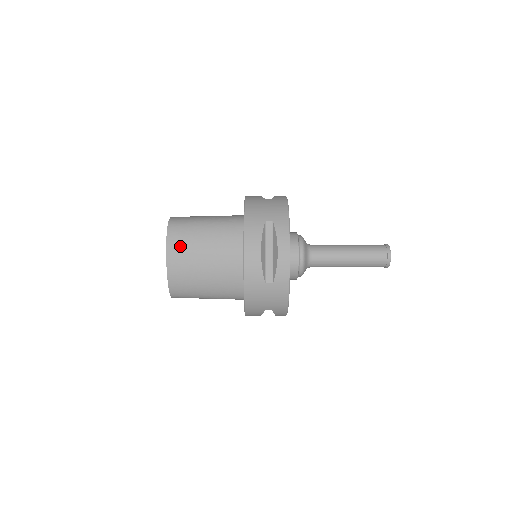
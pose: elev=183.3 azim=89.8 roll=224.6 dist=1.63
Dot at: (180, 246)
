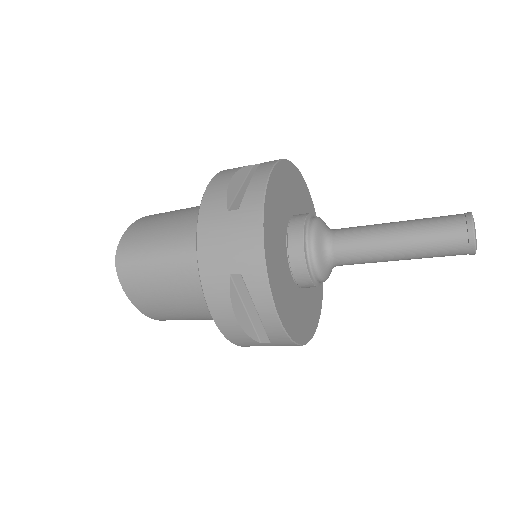
Dot at: (141, 294)
